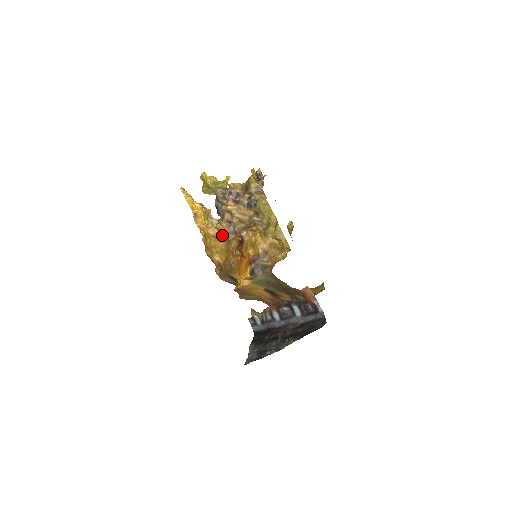
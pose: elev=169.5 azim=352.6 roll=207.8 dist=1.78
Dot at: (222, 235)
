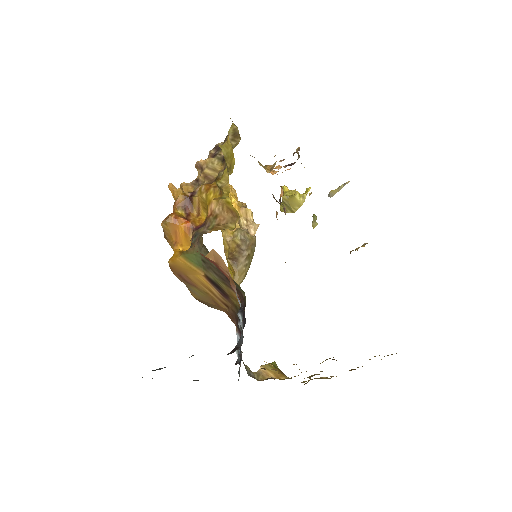
Dot at: occluded
